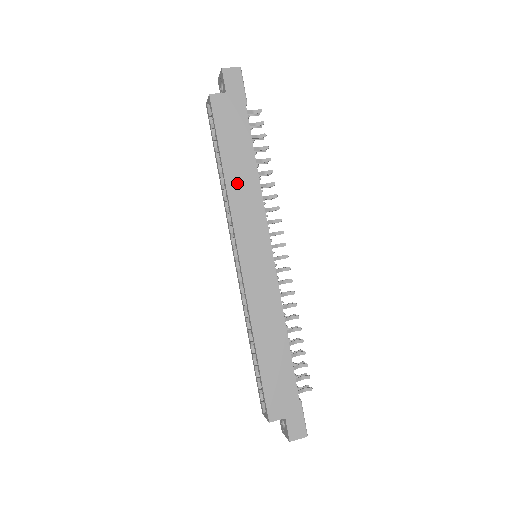
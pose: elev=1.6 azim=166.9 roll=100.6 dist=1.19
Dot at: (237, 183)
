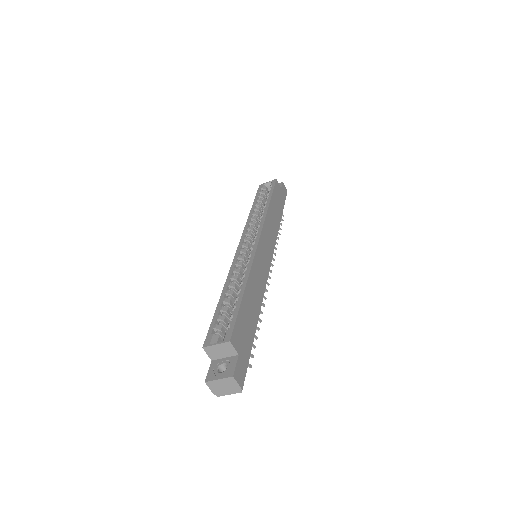
Dot at: (272, 216)
